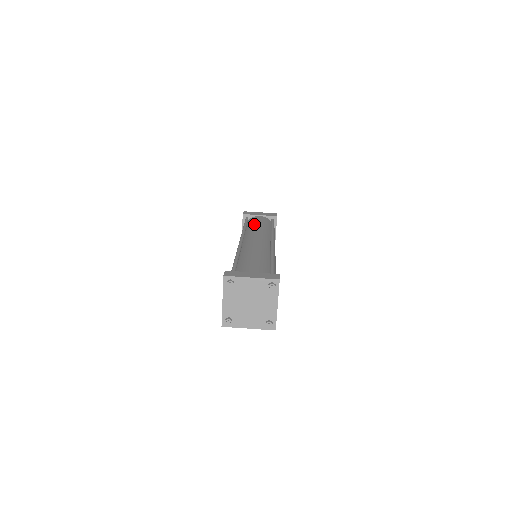
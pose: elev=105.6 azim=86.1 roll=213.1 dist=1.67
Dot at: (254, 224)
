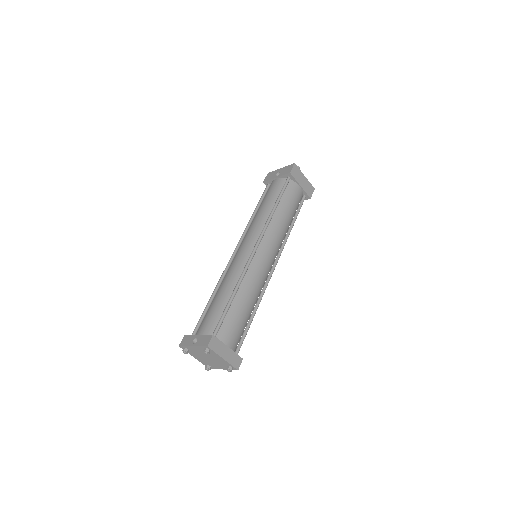
Dot at: (285, 210)
